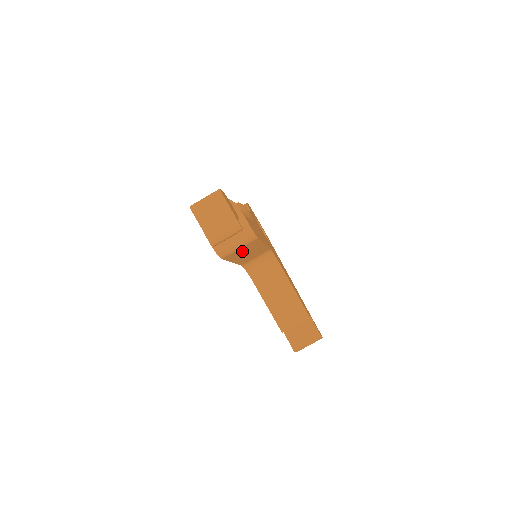
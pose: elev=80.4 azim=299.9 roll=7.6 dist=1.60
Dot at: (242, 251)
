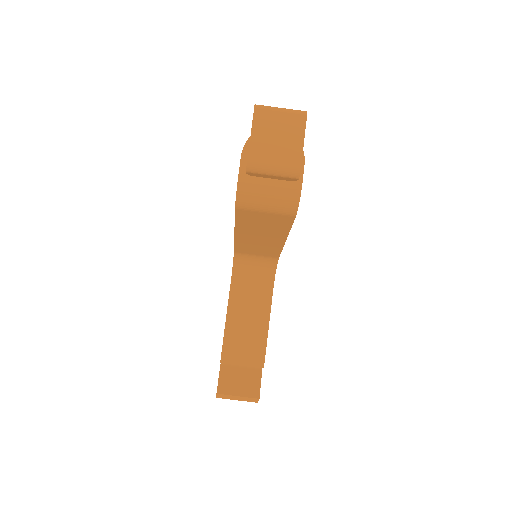
Dot at: (261, 222)
